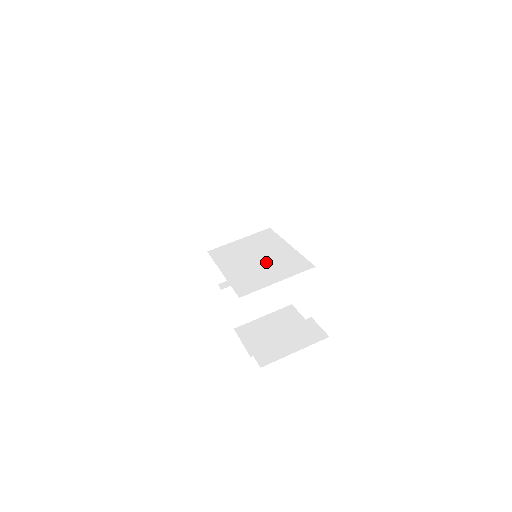
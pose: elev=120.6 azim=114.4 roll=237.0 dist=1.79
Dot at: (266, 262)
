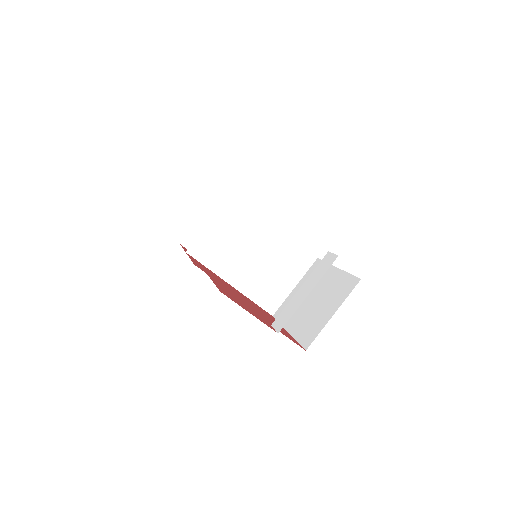
Dot at: (269, 260)
